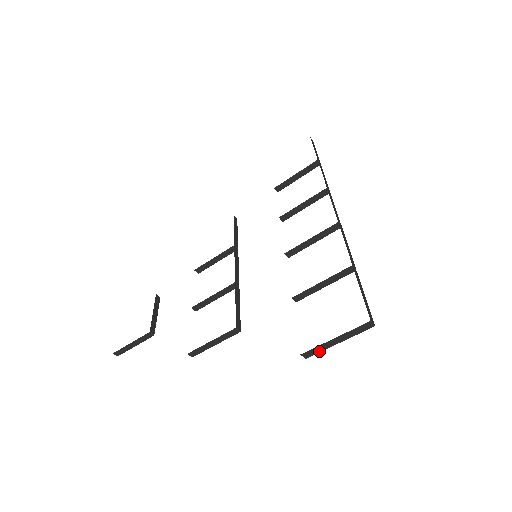
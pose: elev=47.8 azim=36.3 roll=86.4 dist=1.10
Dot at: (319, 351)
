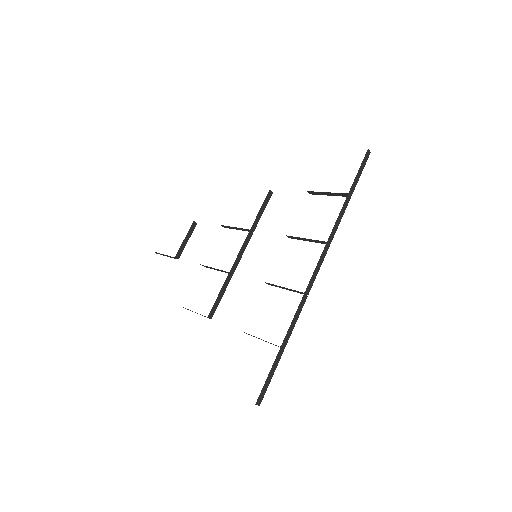
Dot at: occluded
